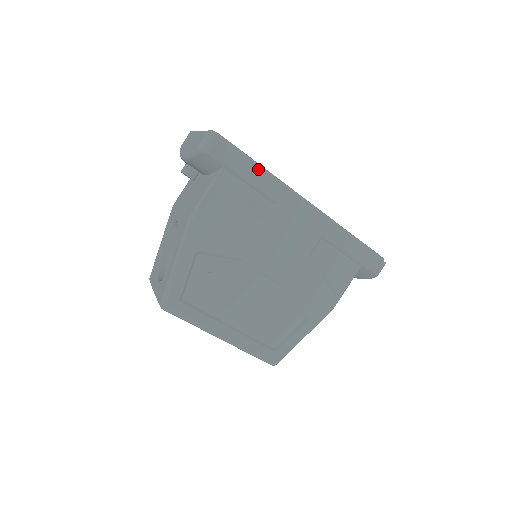
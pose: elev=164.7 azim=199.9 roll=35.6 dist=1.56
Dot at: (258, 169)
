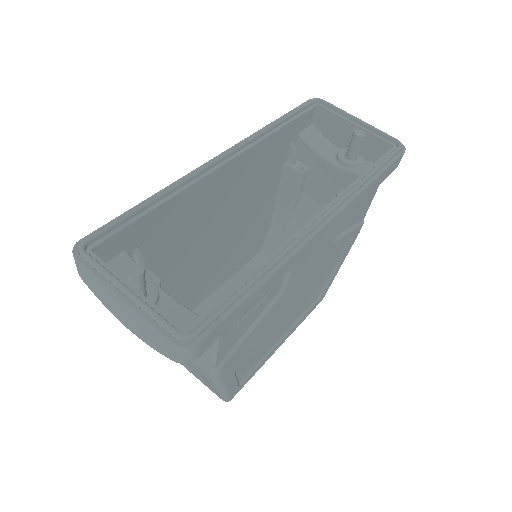
Dot at: (259, 288)
